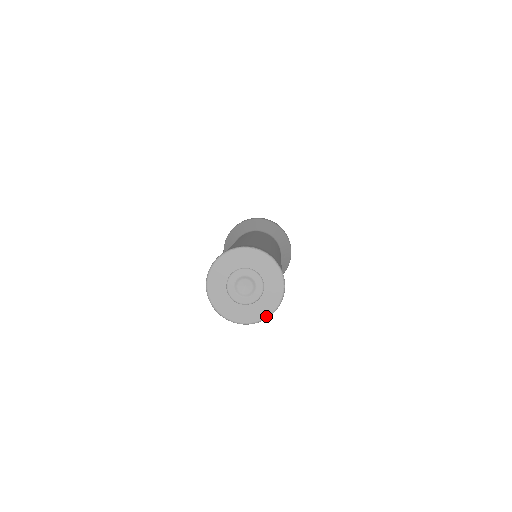
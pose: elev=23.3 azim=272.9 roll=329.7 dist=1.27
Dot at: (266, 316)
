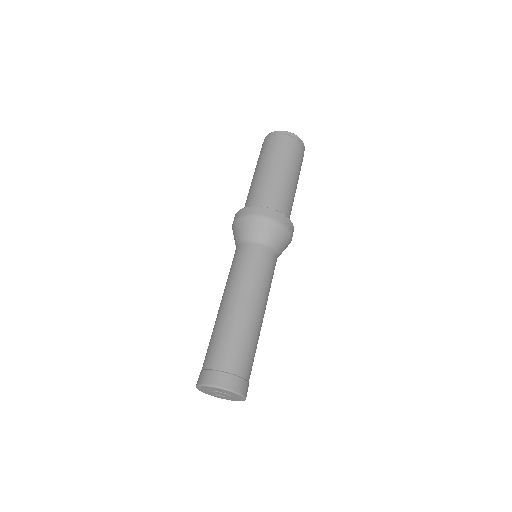
Dot at: (243, 400)
